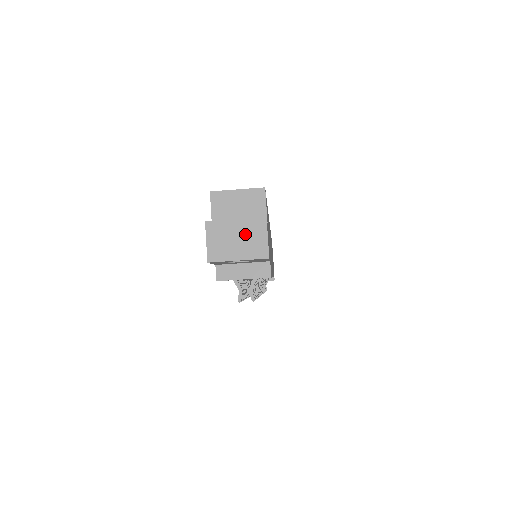
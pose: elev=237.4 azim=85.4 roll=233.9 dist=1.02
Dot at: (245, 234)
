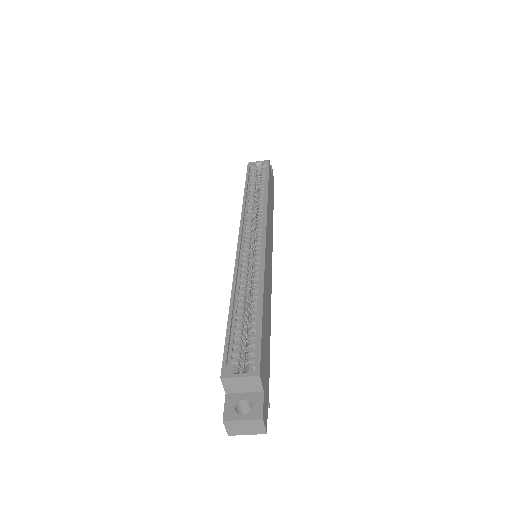
Dot at: (250, 426)
